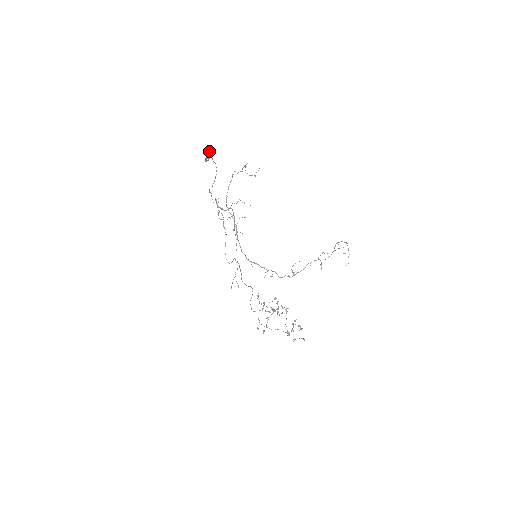
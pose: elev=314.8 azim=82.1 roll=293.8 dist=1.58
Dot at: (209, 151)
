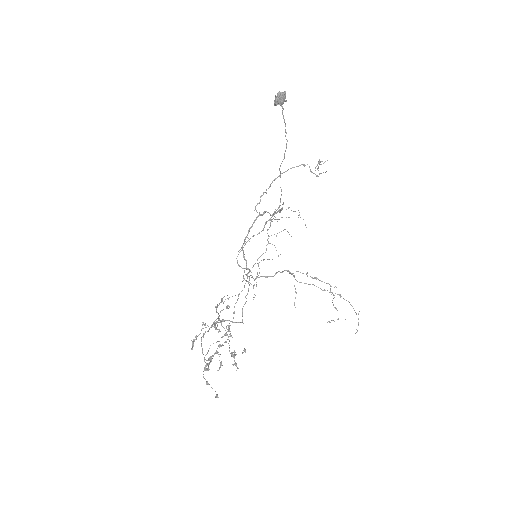
Dot at: (281, 92)
